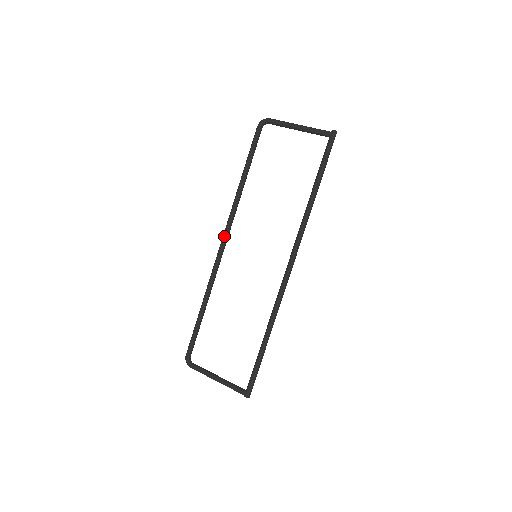
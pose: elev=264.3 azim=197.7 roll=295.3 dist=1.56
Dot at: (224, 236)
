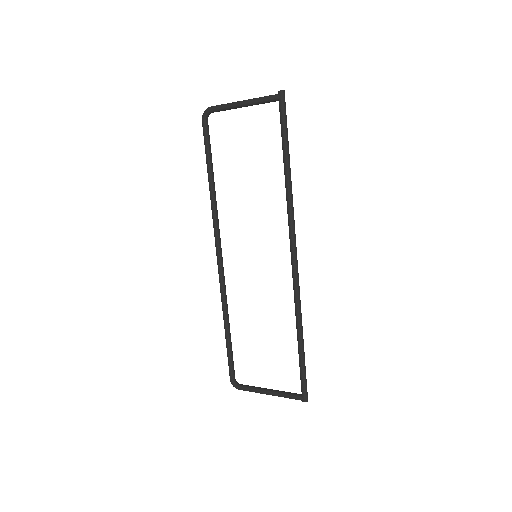
Dot at: (216, 248)
